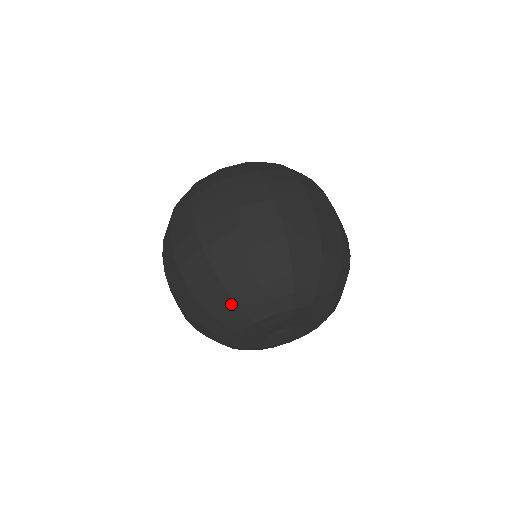
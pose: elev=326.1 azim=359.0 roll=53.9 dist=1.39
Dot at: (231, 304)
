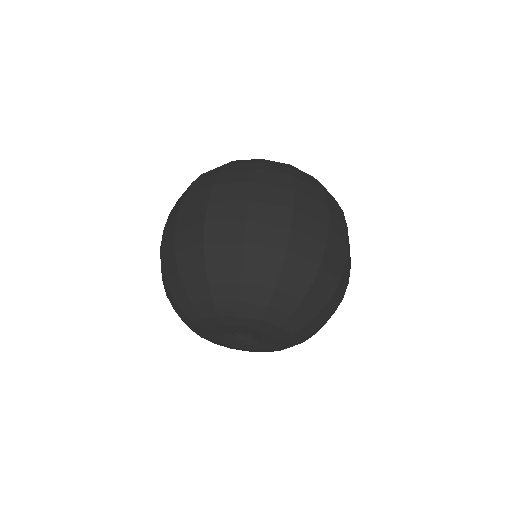
Dot at: (268, 292)
